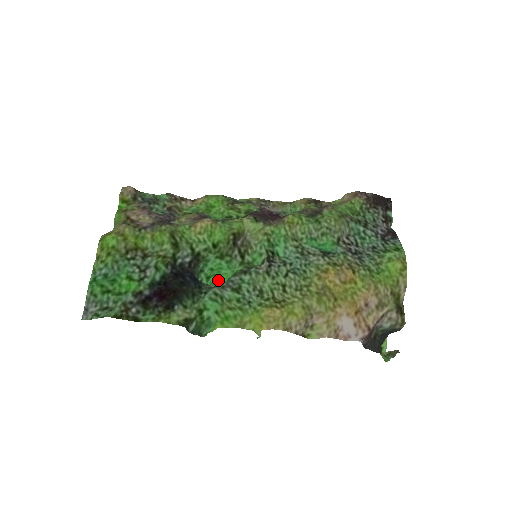
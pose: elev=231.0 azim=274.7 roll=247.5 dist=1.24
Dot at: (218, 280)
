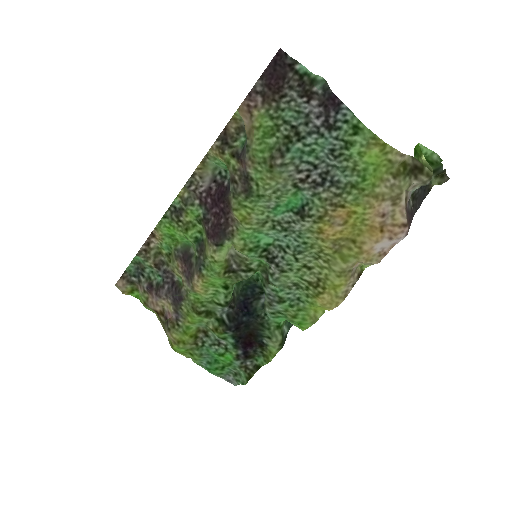
Dot at: occluded
